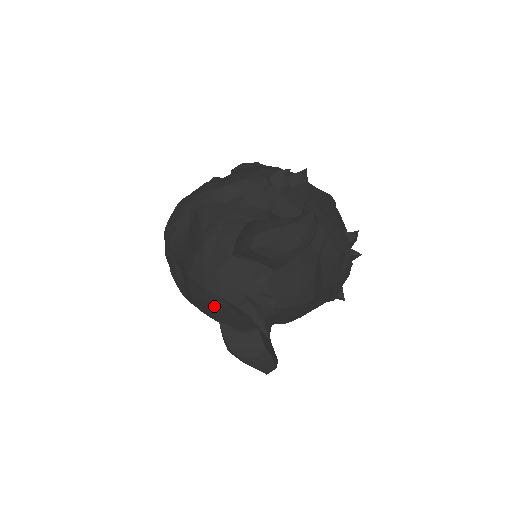
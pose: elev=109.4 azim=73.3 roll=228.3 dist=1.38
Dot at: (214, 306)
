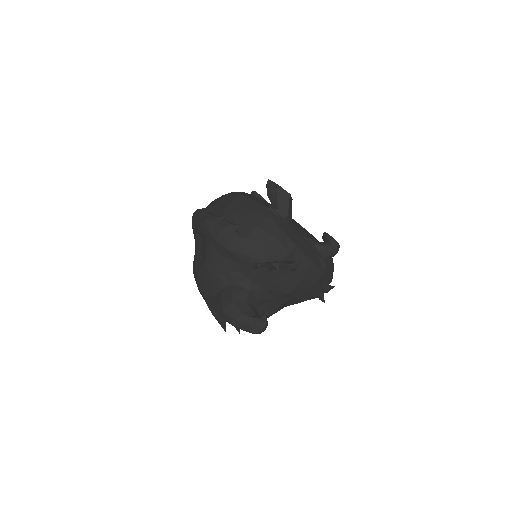
Dot at: occluded
